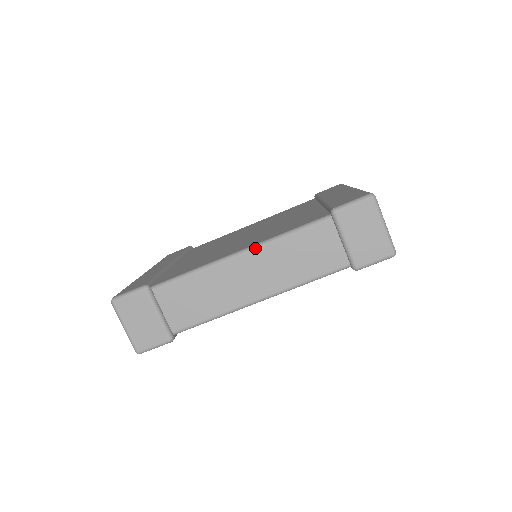
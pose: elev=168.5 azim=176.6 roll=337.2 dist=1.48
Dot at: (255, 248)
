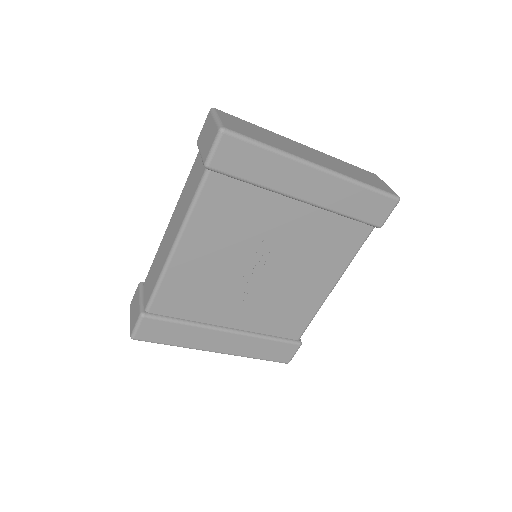
Dot at: (174, 210)
